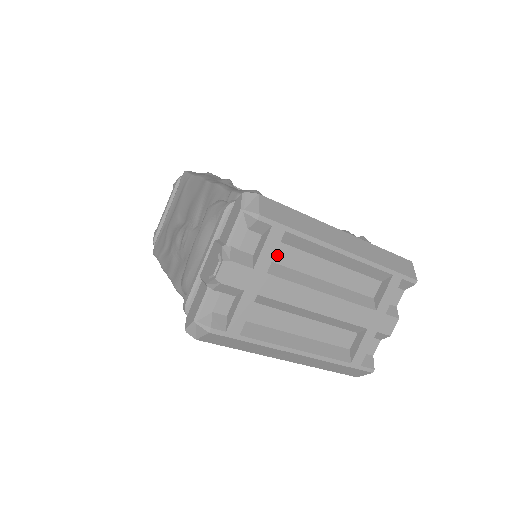
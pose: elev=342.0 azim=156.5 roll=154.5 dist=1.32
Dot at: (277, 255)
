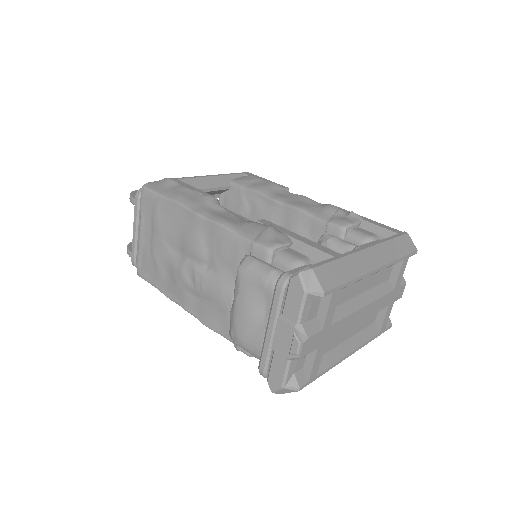
Dot at: occluded
